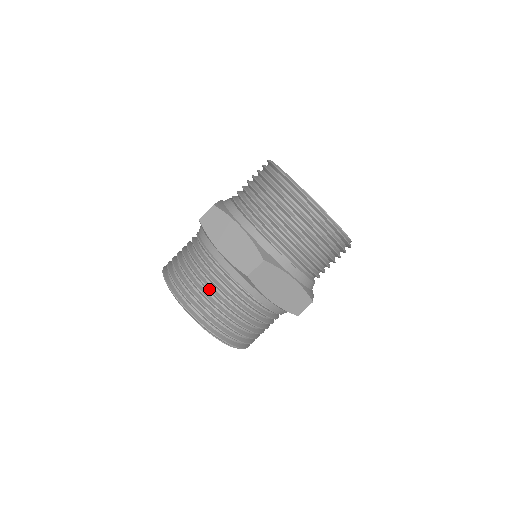
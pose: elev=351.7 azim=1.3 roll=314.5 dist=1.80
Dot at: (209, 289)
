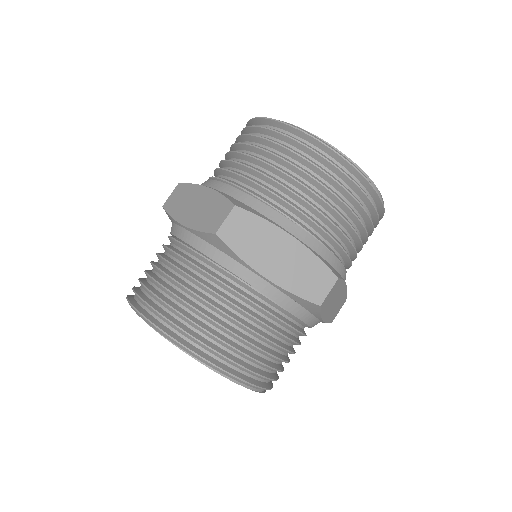
Dot at: (173, 279)
